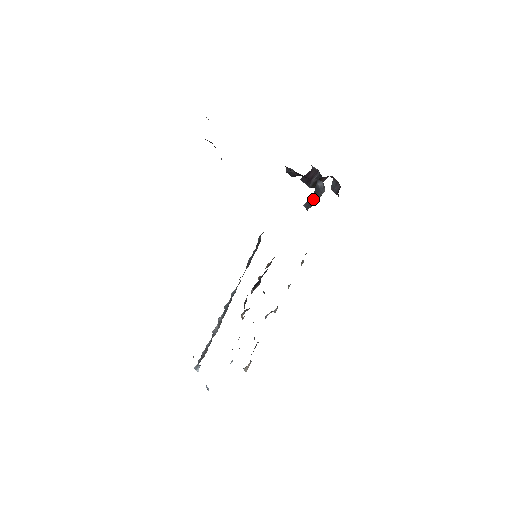
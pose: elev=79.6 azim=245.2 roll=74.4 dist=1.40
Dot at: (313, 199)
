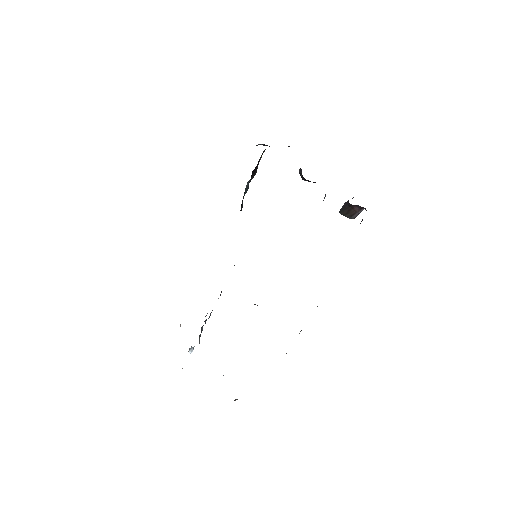
Dot at: occluded
